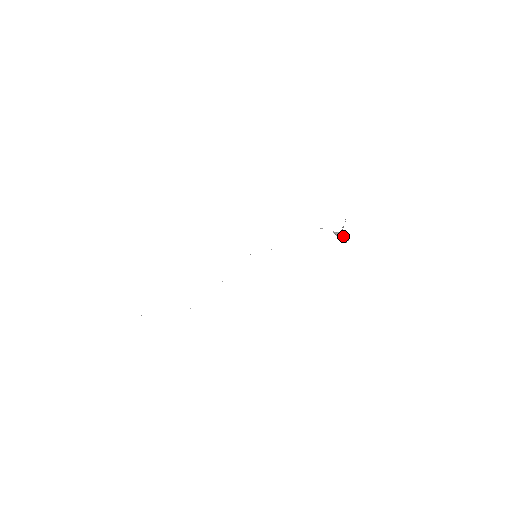
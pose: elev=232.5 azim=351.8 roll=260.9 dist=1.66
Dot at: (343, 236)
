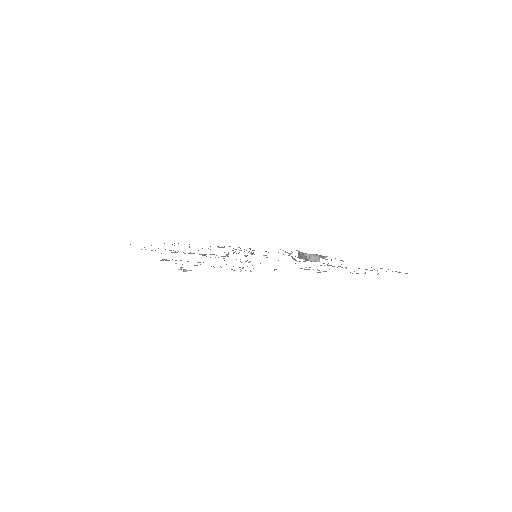
Dot at: (314, 259)
